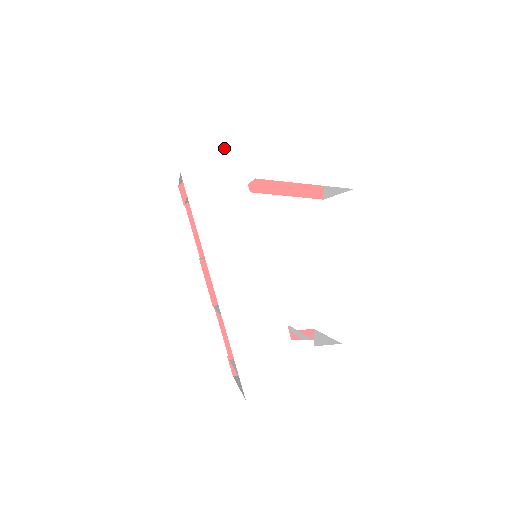
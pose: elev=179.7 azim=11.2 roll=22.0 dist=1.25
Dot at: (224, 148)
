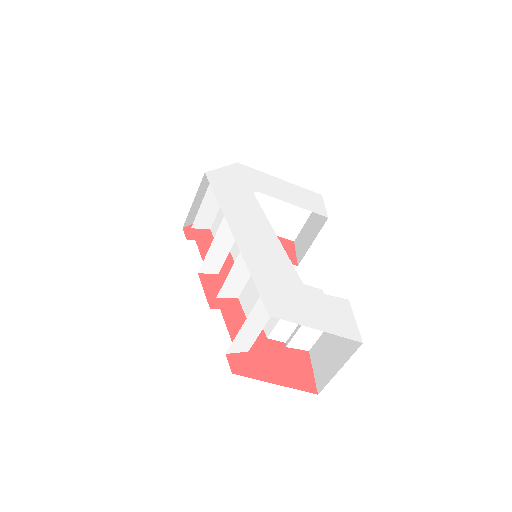
Dot at: (235, 173)
